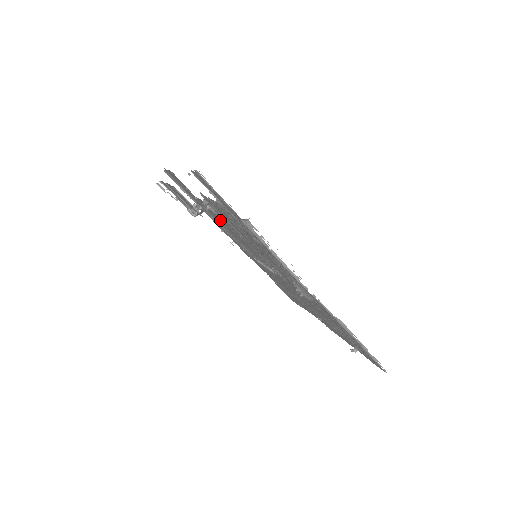
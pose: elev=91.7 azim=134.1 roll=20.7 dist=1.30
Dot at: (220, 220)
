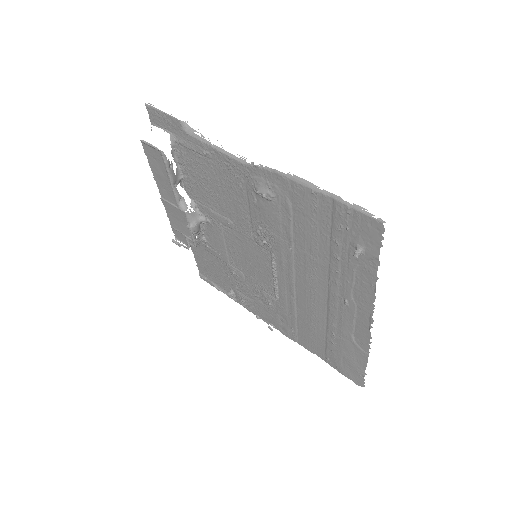
Dot at: (228, 256)
